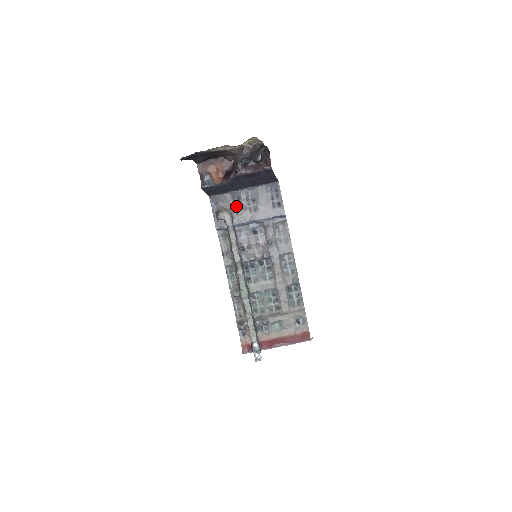
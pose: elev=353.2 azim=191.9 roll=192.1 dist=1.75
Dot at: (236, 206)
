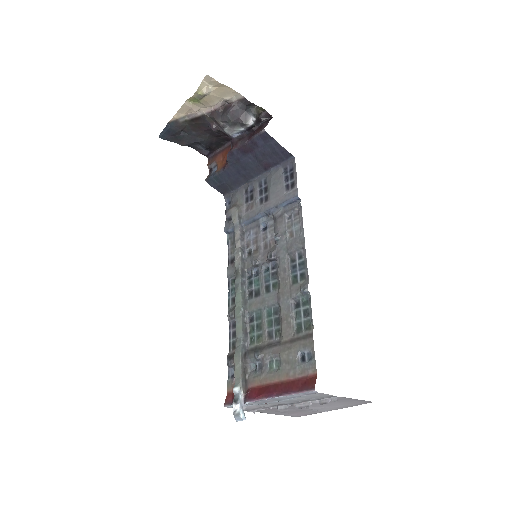
Dot at: (248, 200)
